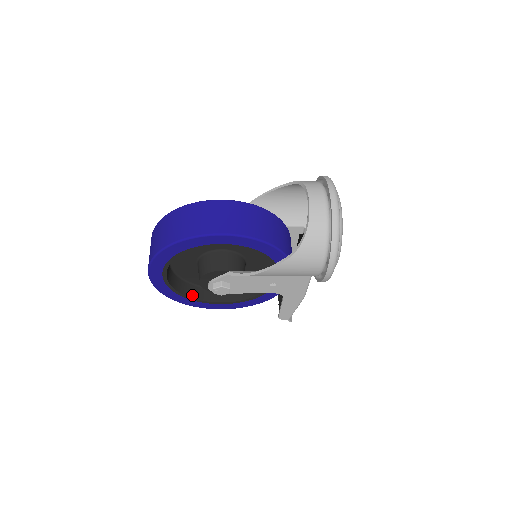
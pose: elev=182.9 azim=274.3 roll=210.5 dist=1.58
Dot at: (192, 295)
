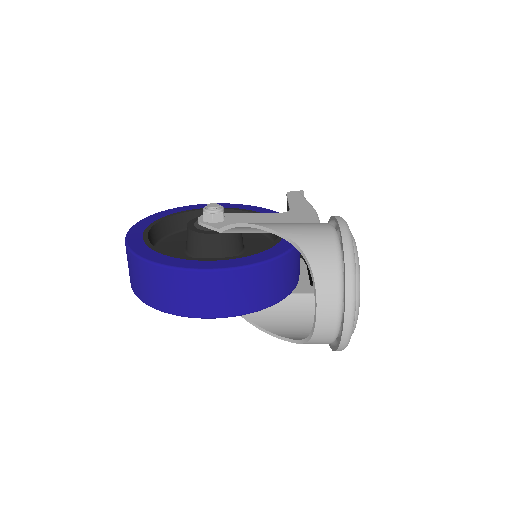
Dot at: occluded
